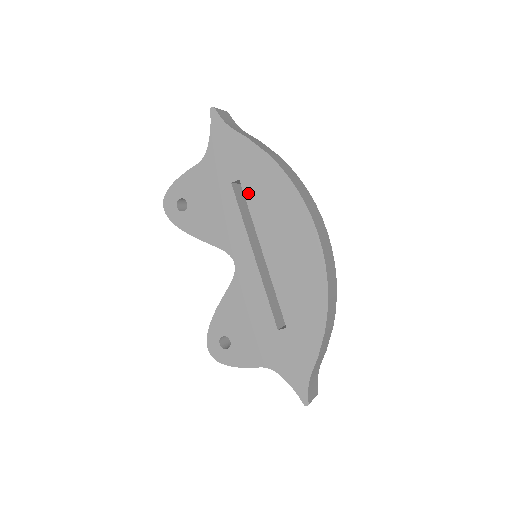
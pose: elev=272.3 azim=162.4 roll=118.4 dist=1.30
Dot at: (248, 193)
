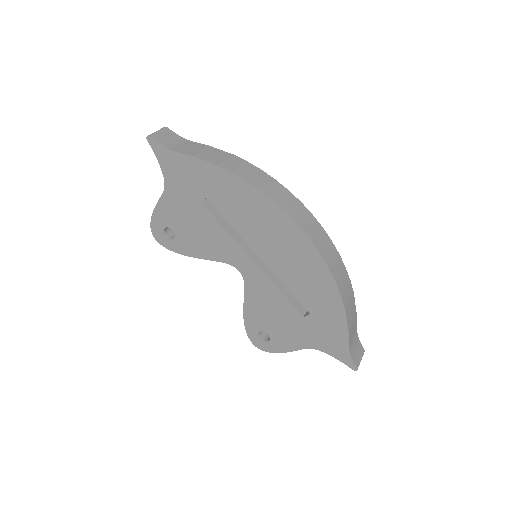
Dot at: (220, 208)
